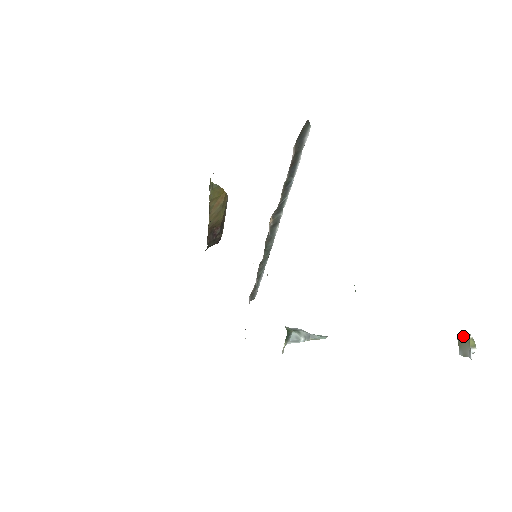
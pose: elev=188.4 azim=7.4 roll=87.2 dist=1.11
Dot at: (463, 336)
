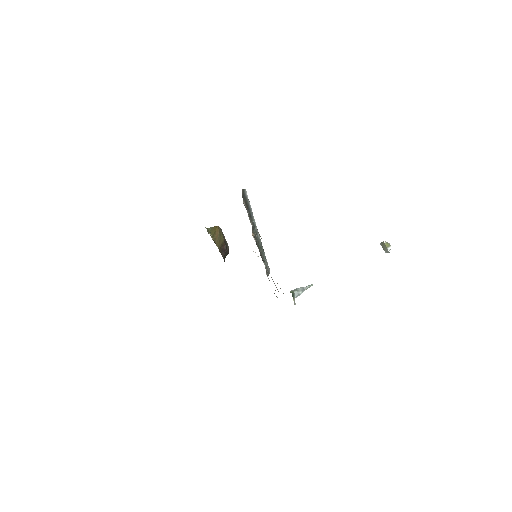
Dot at: (382, 243)
